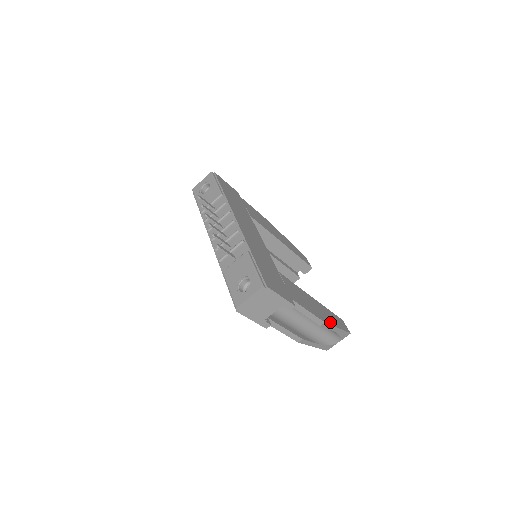
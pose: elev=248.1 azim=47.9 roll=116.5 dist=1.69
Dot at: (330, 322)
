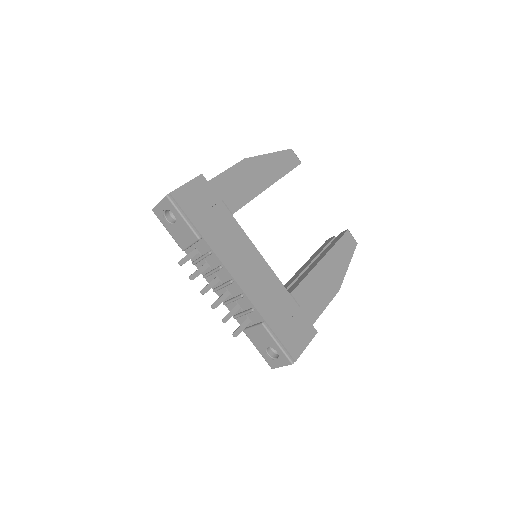
Dot at: (342, 275)
